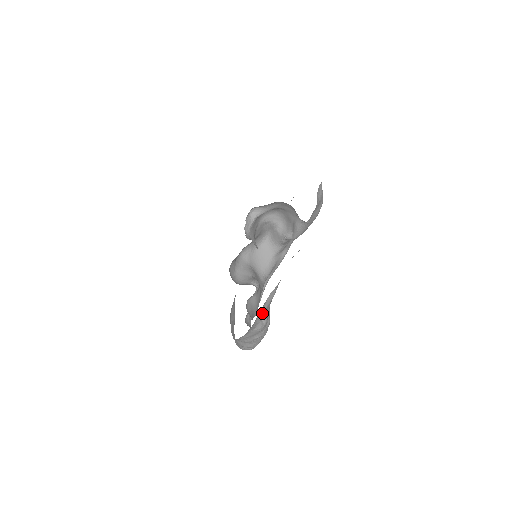
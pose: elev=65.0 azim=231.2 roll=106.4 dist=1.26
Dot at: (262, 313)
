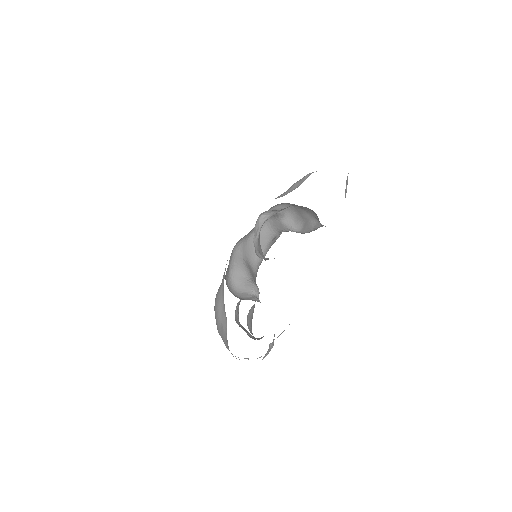
Dot at: (272, 342)
